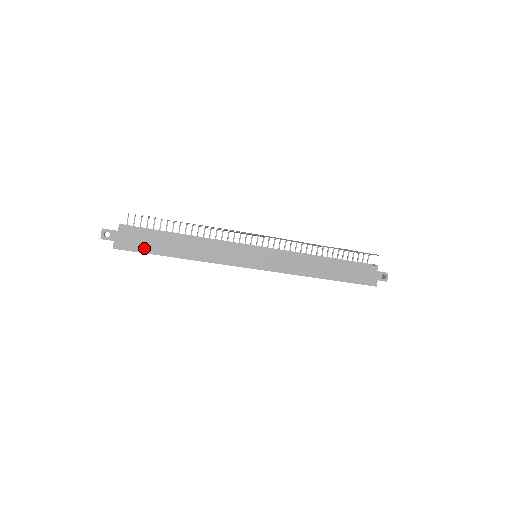
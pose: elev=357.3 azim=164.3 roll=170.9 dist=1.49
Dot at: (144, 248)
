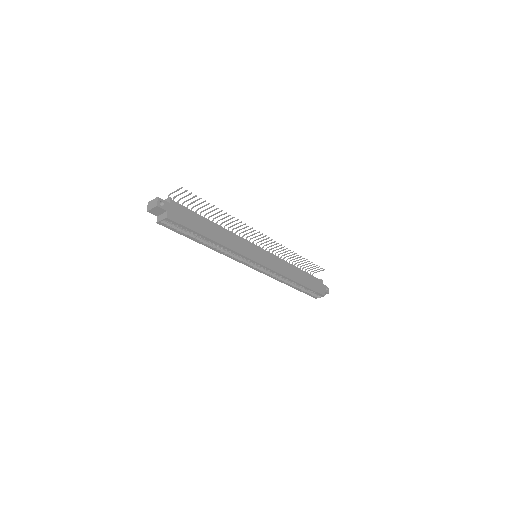
Dot at: (189, 224)
